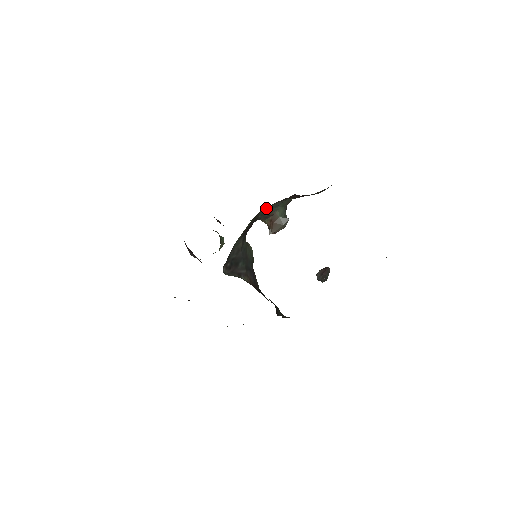
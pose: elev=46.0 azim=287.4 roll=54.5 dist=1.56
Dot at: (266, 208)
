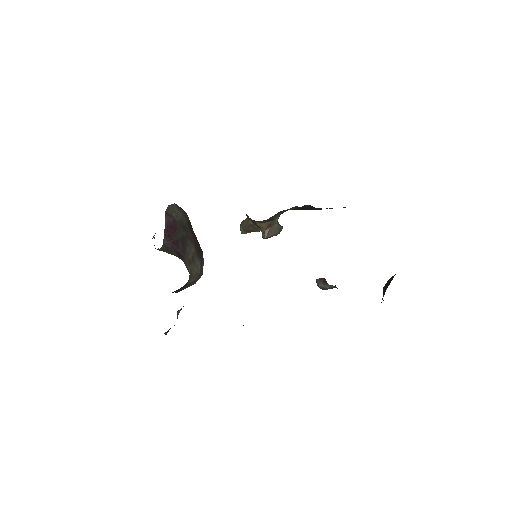
Dot at: (281, 211)
